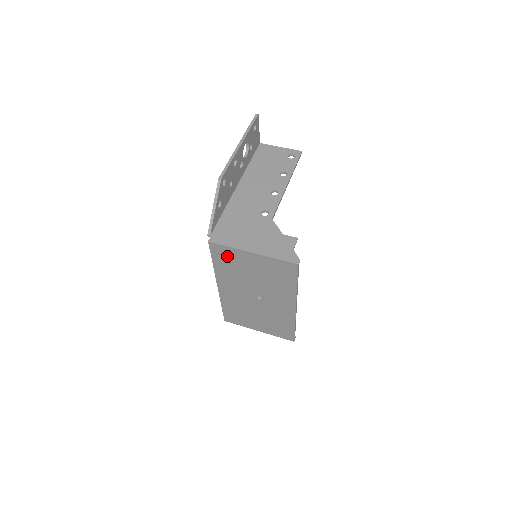
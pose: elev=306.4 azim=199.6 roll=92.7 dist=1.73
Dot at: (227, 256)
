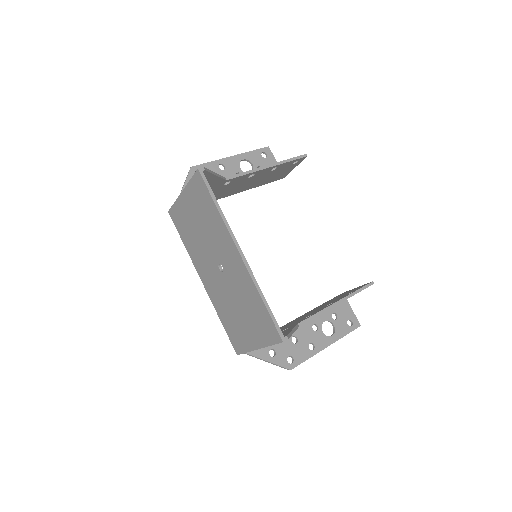
Dot at: (181, 219)
